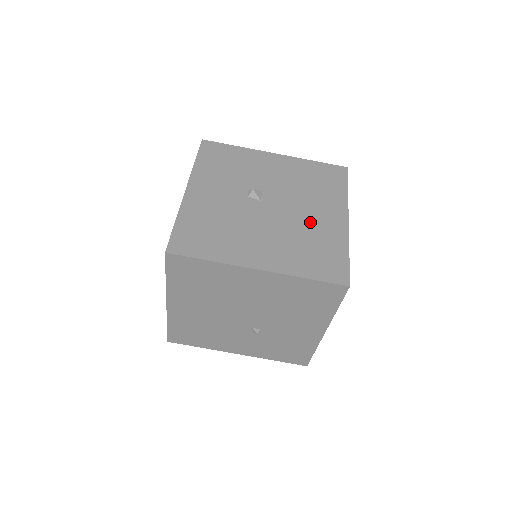
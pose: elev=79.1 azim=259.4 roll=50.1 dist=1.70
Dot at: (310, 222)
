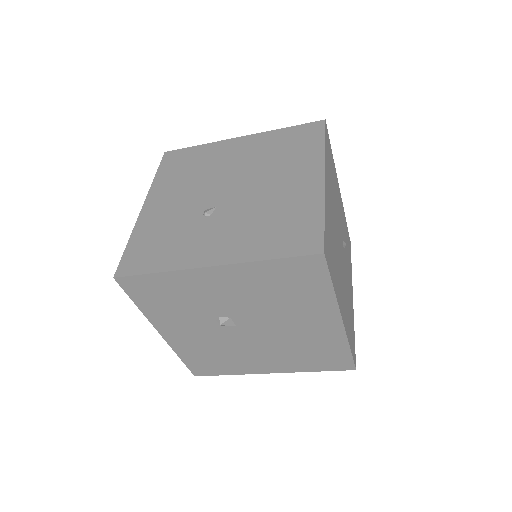
Dot at: (299, 333)
